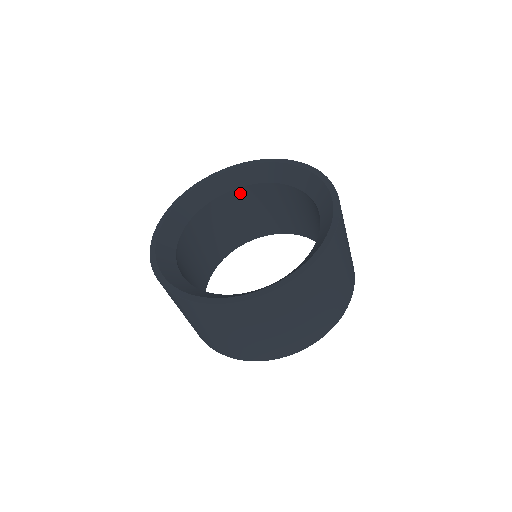
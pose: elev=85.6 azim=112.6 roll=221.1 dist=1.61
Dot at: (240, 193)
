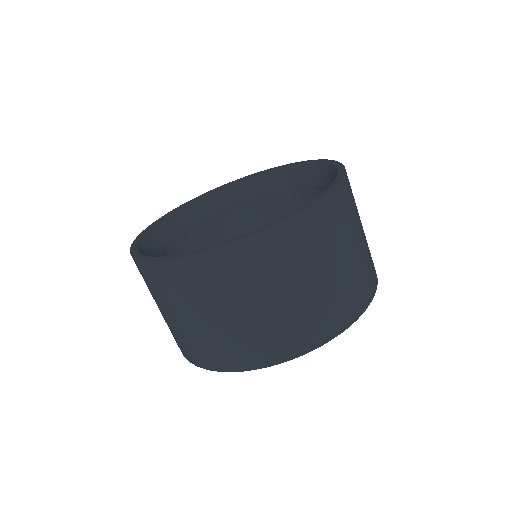
Dot at: (210, 222)
